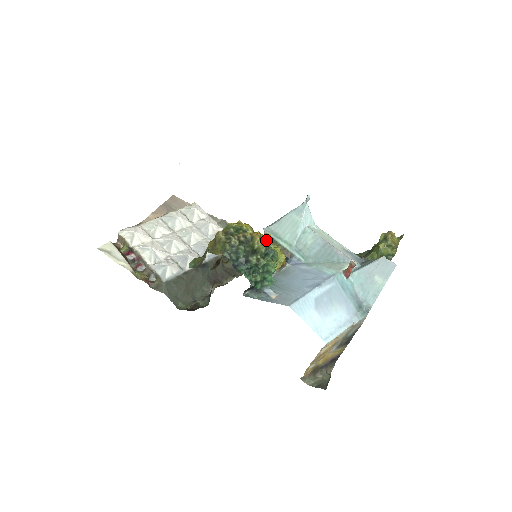
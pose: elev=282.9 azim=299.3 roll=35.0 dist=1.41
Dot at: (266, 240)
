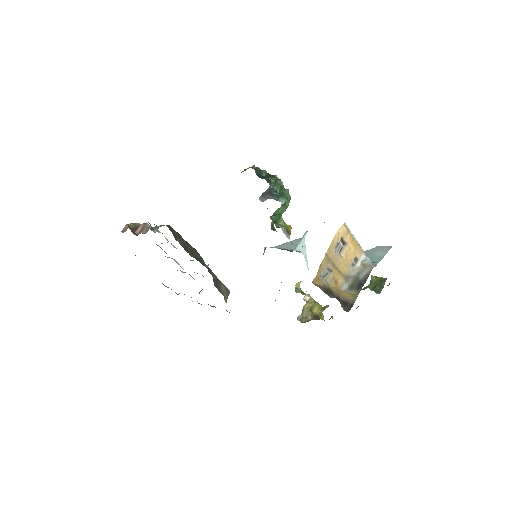
Dot at: occluded
